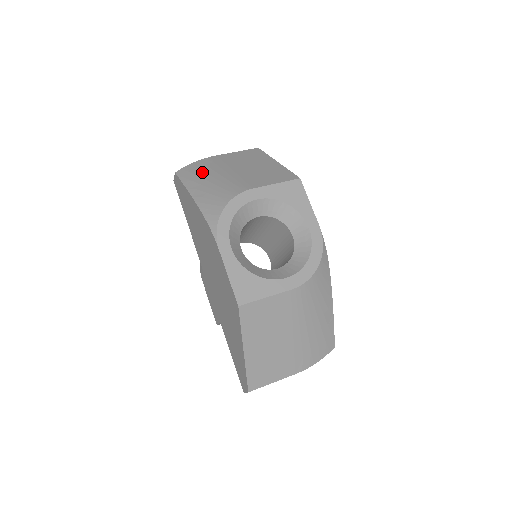
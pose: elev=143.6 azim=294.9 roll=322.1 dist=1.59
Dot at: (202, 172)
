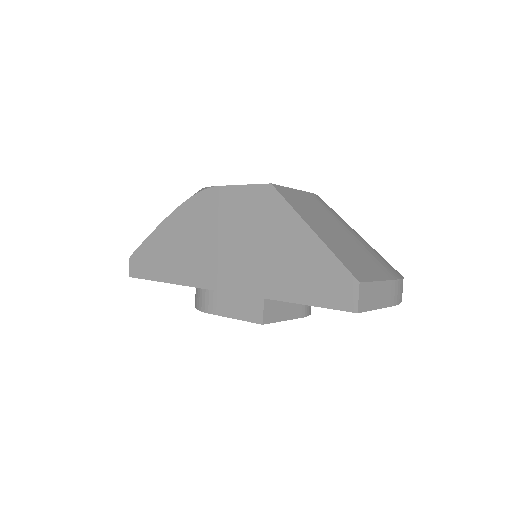
Dot at: occluded
